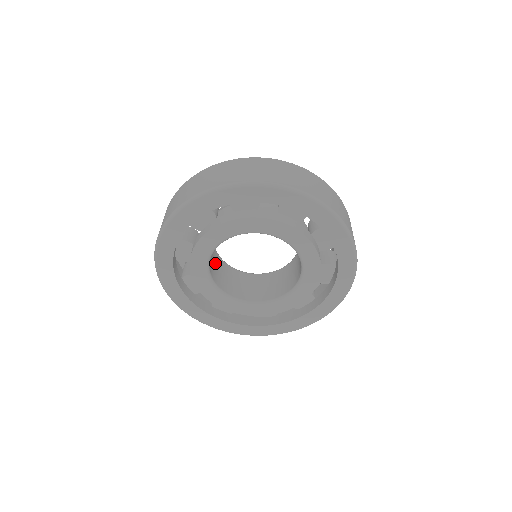
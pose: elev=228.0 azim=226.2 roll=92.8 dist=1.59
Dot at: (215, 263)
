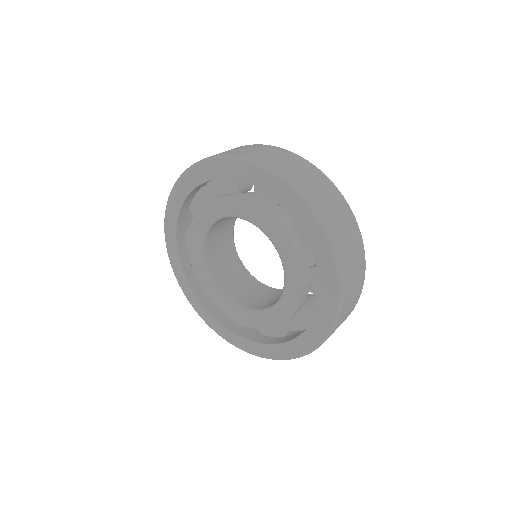
Dot at: (244, 286)
